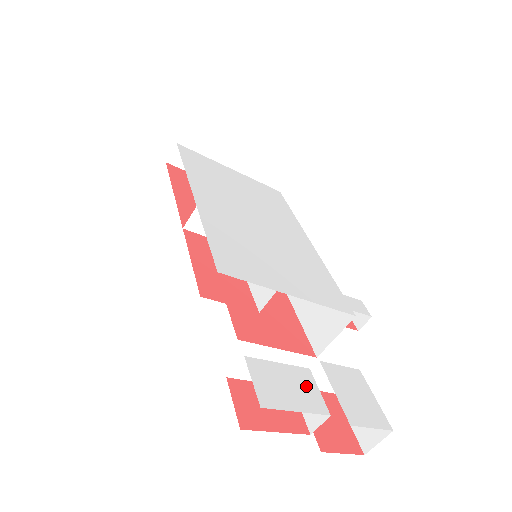
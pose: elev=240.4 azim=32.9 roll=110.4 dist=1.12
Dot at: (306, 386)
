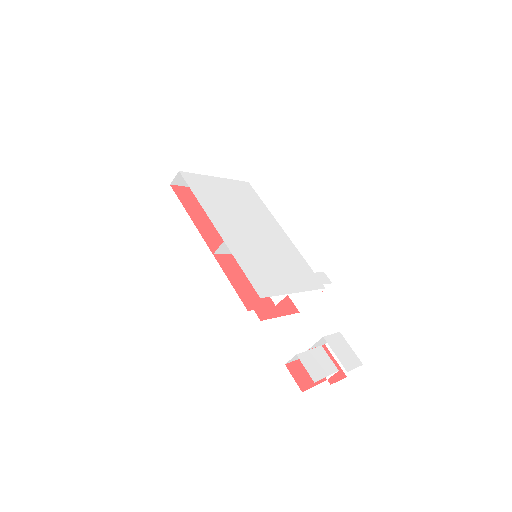
Dot at: (324, 358)
